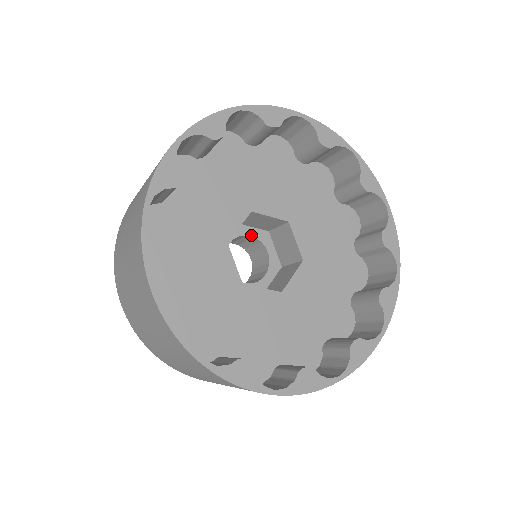
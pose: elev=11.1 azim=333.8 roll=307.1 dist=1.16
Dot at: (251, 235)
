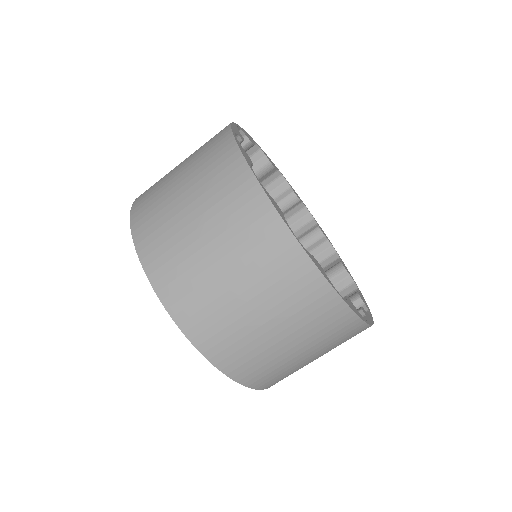
Dot at: occluded
